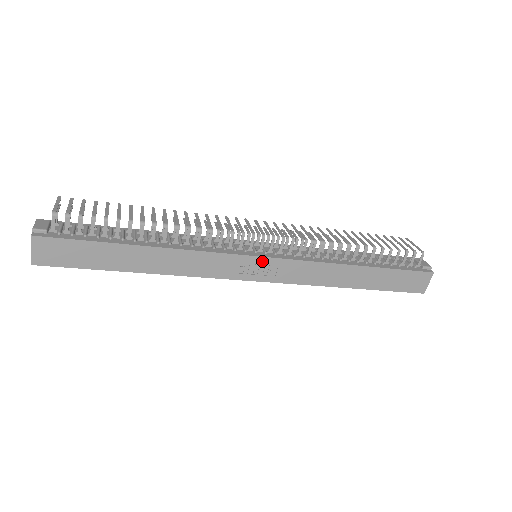
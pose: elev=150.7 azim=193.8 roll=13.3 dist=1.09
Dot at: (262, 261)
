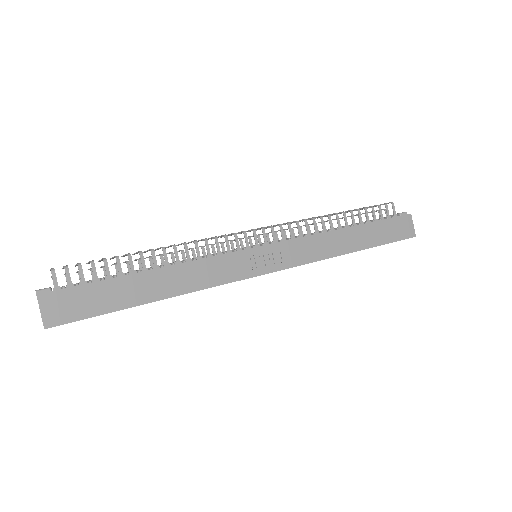
Dot at: (264, 250)
